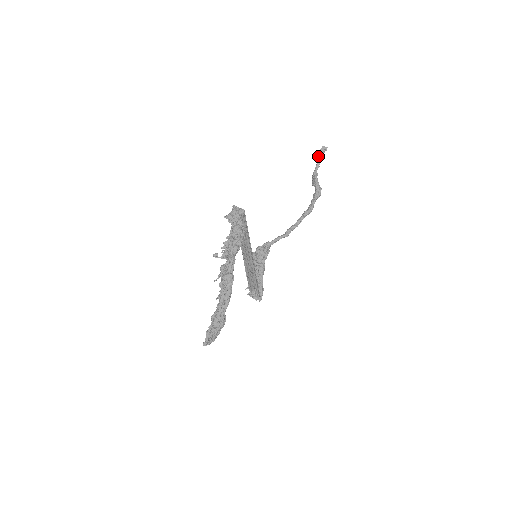
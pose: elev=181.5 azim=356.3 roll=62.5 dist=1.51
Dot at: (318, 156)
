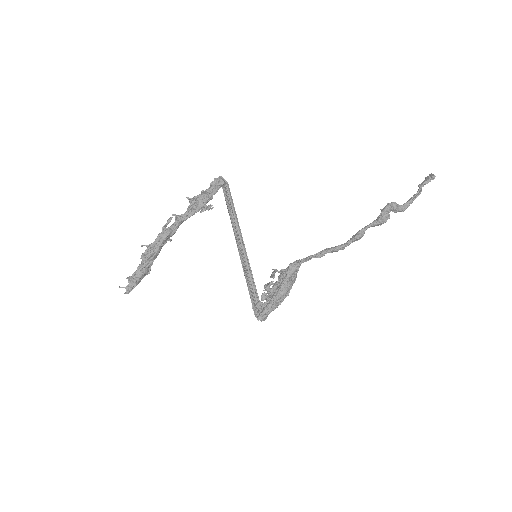
Dot at: (419, 184)
